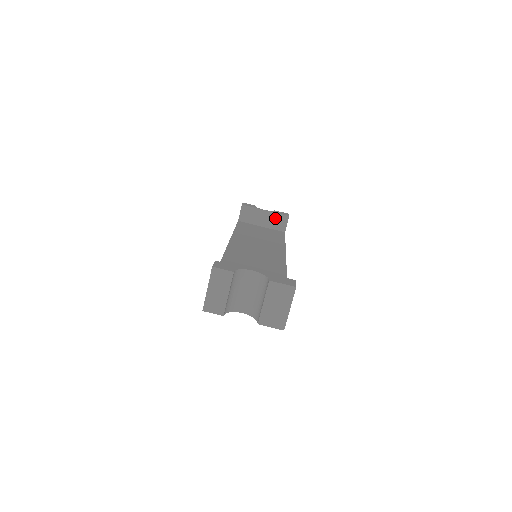
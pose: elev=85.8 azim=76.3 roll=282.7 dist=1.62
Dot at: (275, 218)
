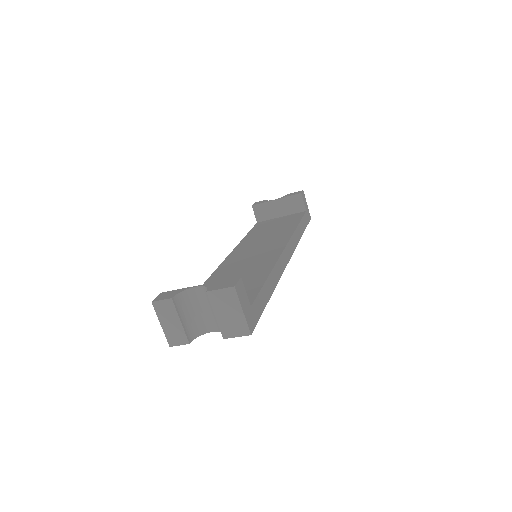
Dot at: (289, 202)
